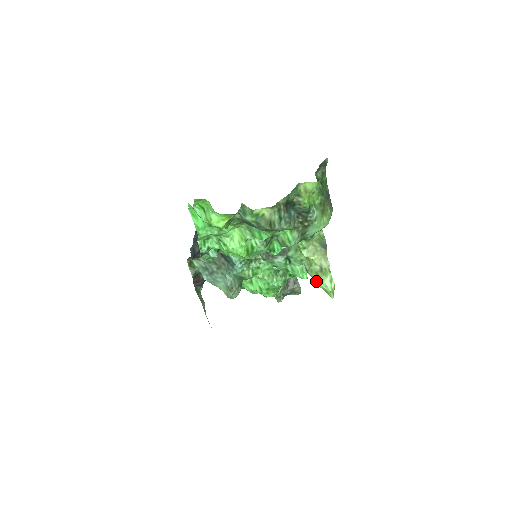
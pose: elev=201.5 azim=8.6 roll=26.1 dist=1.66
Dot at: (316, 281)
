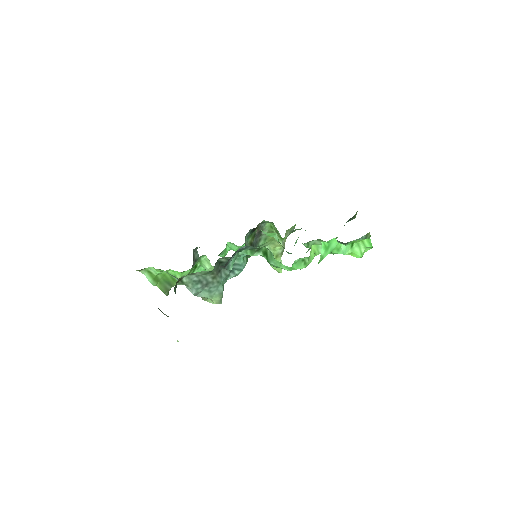
Dot at: occluded
